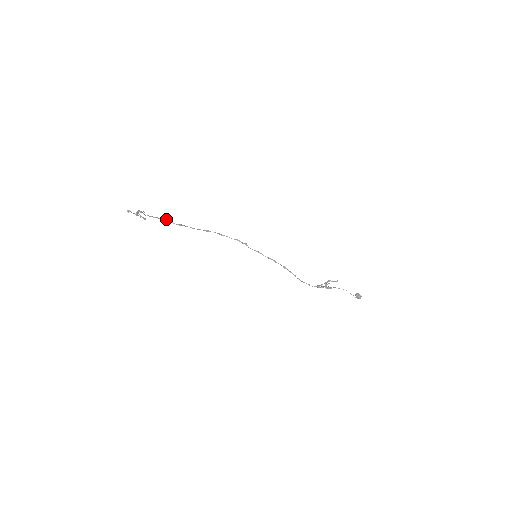
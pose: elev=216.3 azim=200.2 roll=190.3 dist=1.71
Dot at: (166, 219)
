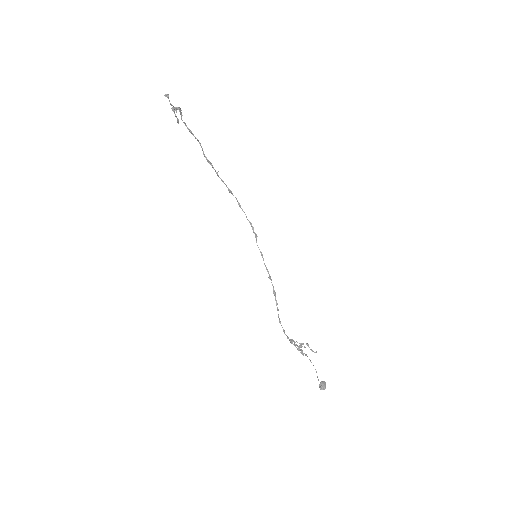
Dot at: (200, 143)
